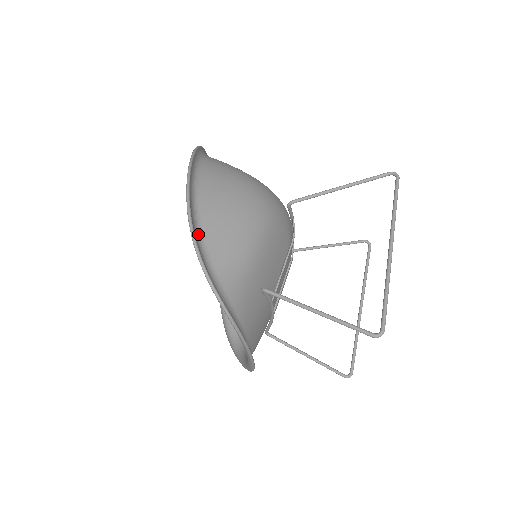
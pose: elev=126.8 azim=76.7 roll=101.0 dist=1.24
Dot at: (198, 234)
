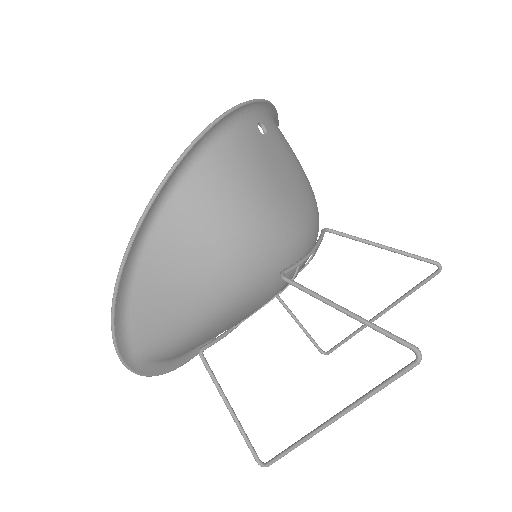
Dot at: (126, 314)
